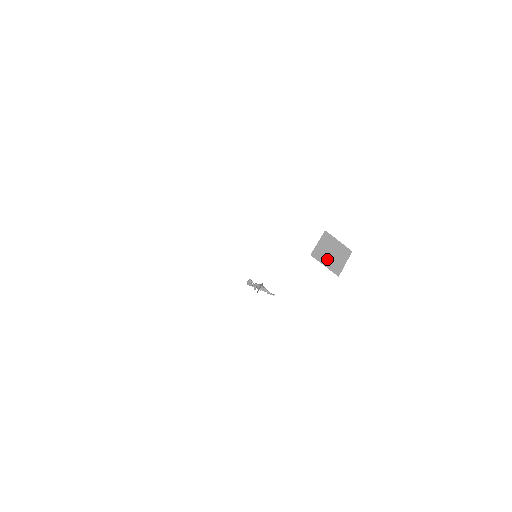
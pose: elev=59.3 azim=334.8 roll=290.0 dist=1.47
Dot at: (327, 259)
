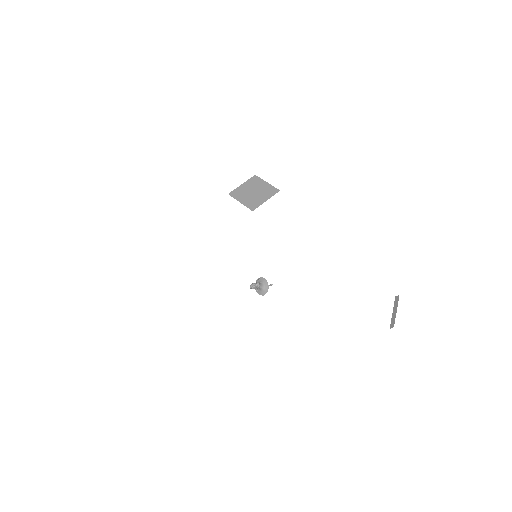
Dot at: (393, 320)
